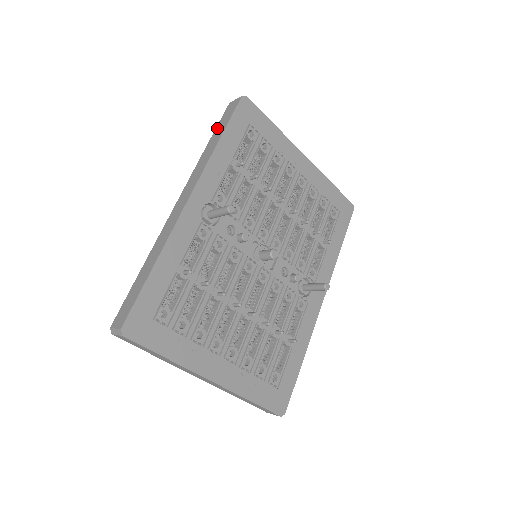
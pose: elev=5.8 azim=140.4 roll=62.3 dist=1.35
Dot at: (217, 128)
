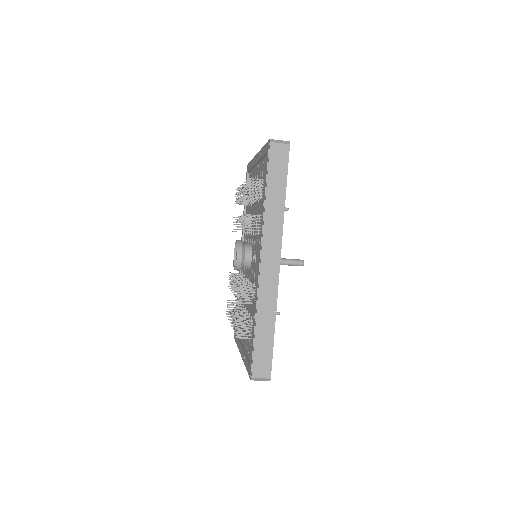
Dot at: (271, 177)
